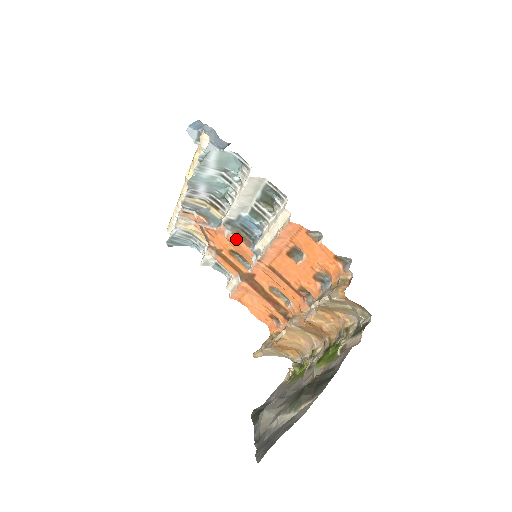
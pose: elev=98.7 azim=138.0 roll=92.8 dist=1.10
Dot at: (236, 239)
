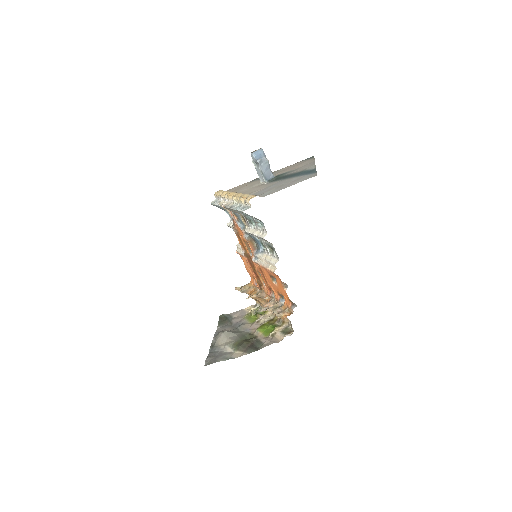
Dot at: (248, 243)
